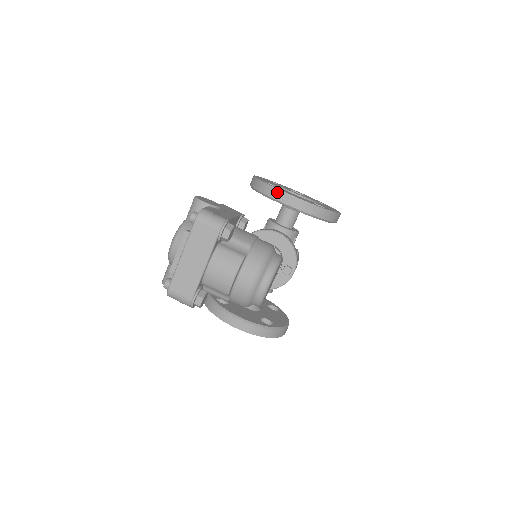
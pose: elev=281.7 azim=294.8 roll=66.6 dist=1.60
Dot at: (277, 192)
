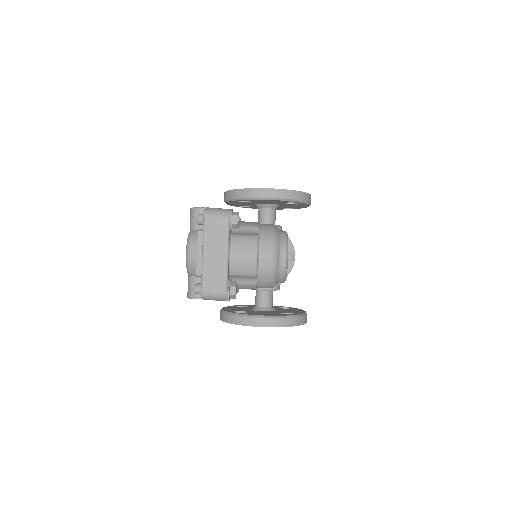
Dot at: (254, 191)
